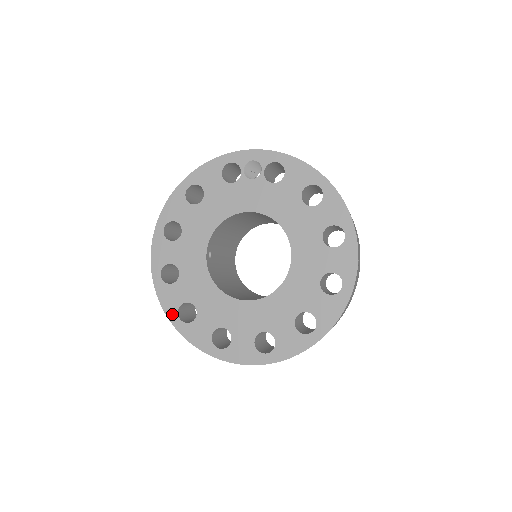
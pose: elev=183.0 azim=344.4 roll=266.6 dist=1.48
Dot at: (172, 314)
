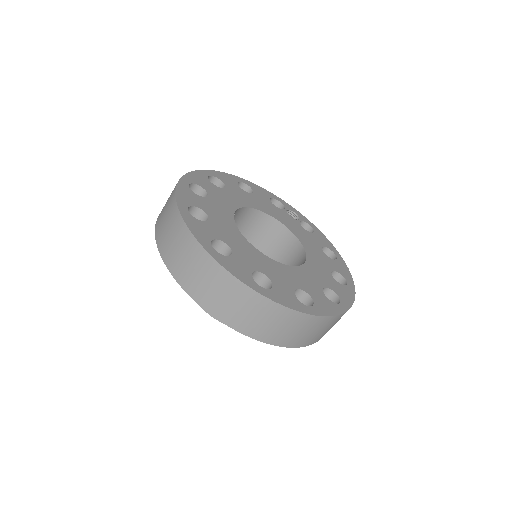
Dot at: (183, 203)
